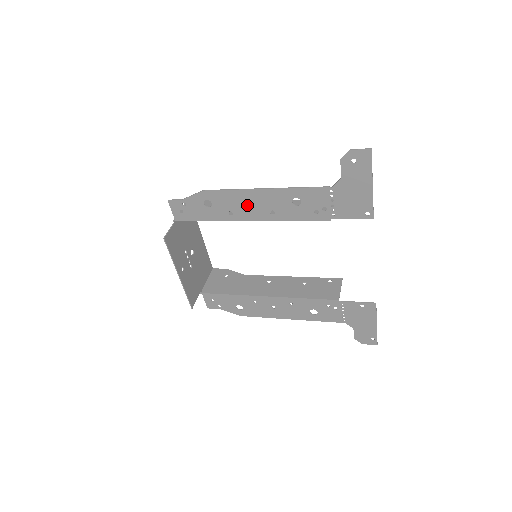
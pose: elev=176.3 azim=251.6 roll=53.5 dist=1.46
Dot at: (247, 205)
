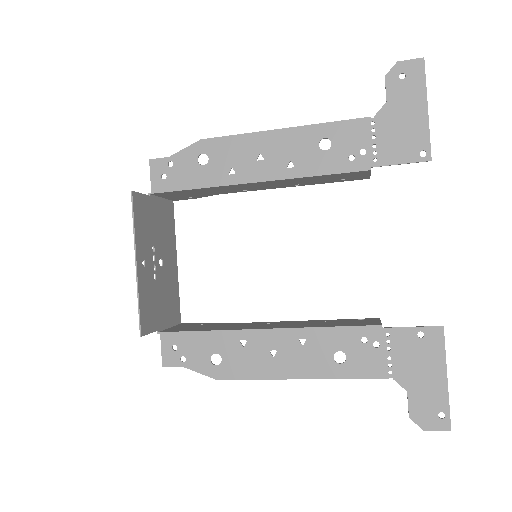
Dot at: (257, 156)
